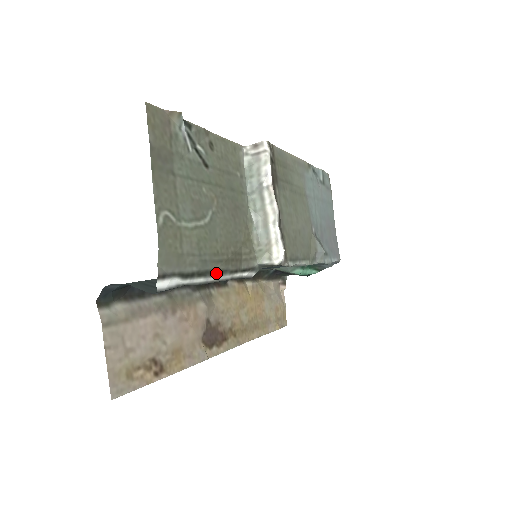
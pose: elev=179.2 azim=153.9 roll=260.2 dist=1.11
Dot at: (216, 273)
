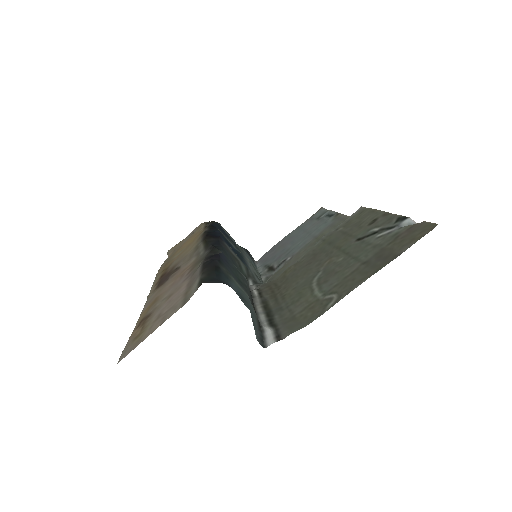
Dot at: (265, 305)
